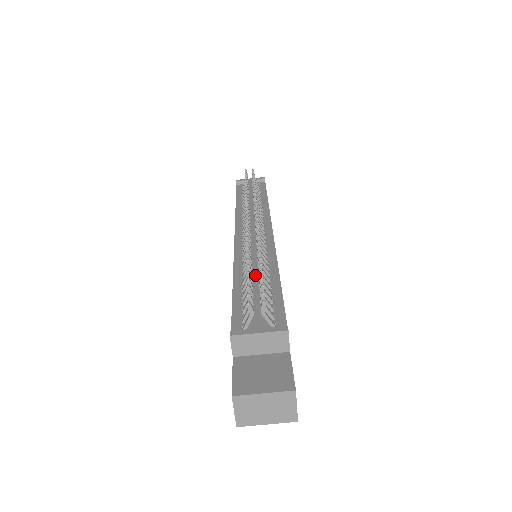
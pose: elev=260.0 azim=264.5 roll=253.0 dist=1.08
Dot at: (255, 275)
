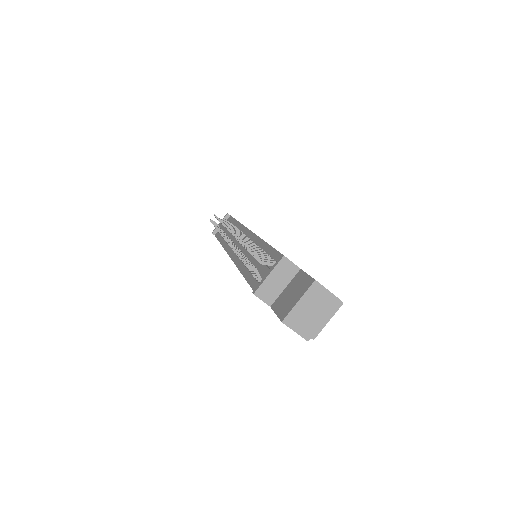
Dot at: (250, 256)
